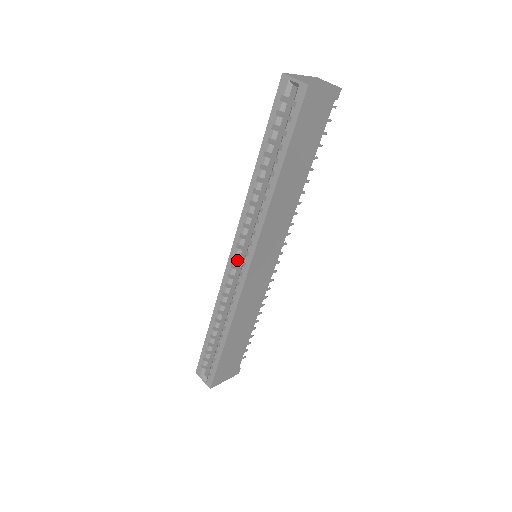
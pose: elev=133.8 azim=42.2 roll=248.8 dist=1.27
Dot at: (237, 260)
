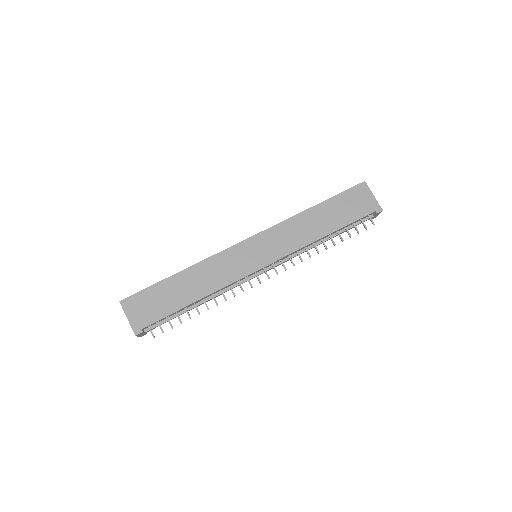
Dot at: occluded
